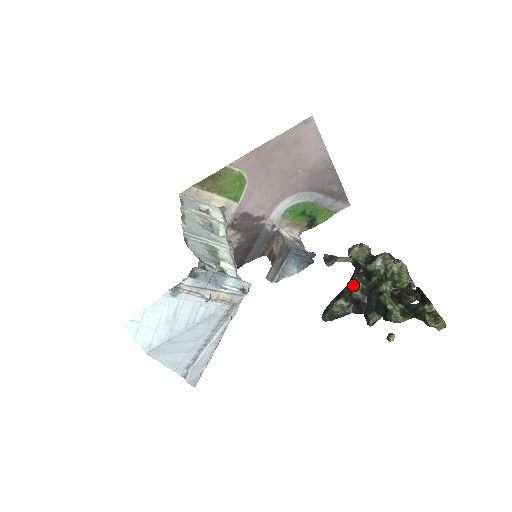
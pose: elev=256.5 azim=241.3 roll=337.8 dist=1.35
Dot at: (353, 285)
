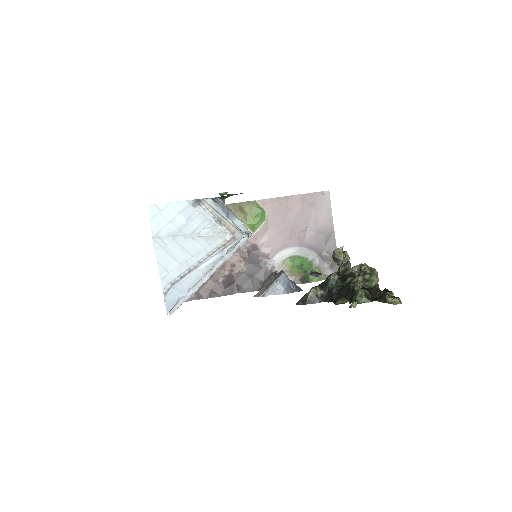
Dot at: (331, 274)
